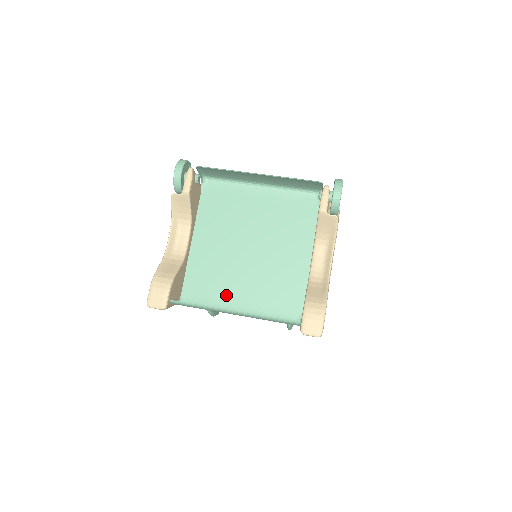
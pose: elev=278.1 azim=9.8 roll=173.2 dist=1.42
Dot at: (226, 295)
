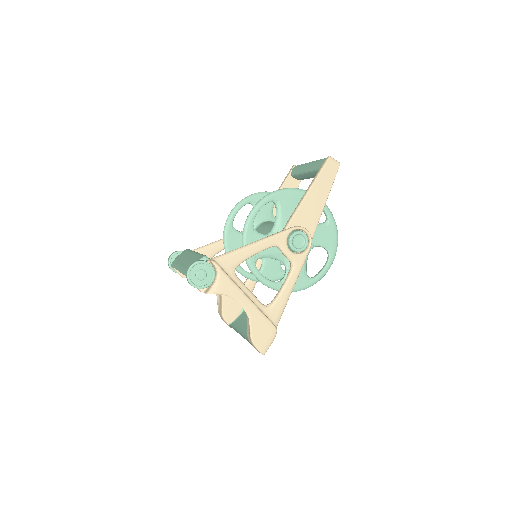
Dot at: occluded
